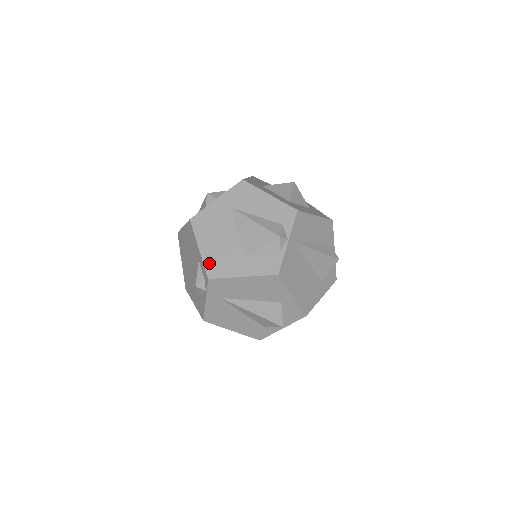
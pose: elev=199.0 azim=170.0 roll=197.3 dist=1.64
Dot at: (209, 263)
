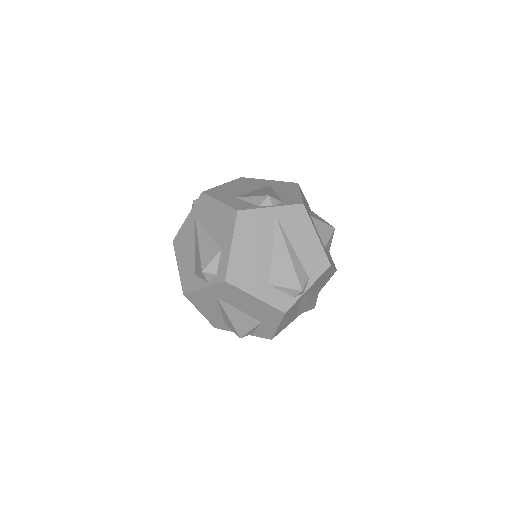
Dot at: (215, 189)
